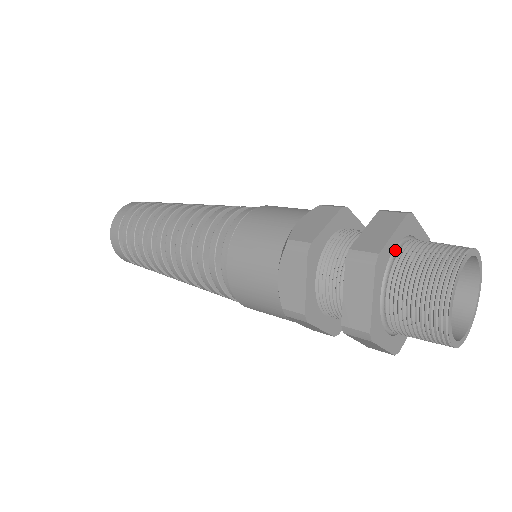
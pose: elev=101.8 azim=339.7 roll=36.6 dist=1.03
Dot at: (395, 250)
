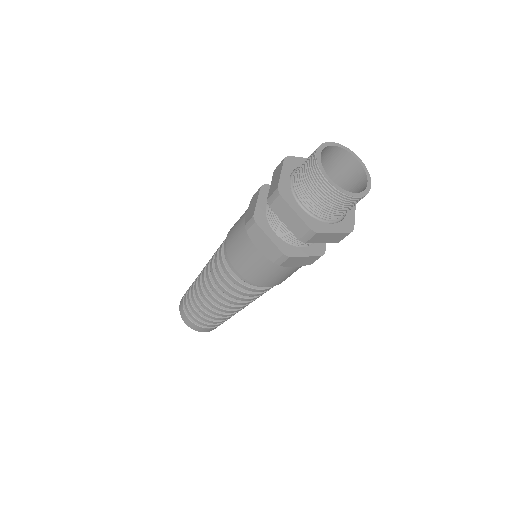
Dot at: (293, 180)
